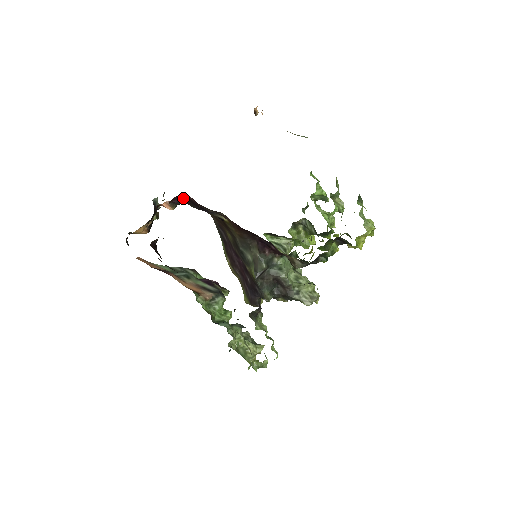
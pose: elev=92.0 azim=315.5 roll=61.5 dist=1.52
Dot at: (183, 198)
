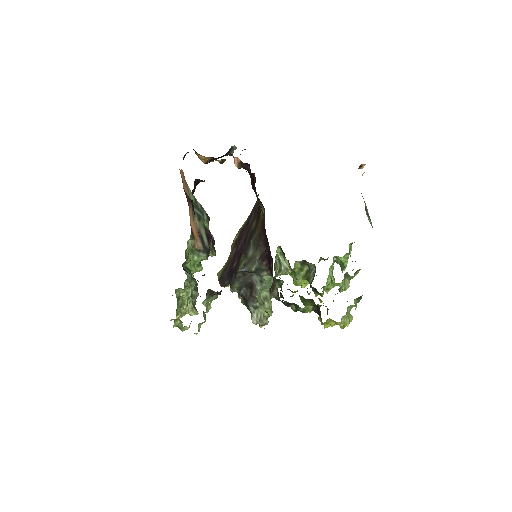
Dot at: (250, 172)
